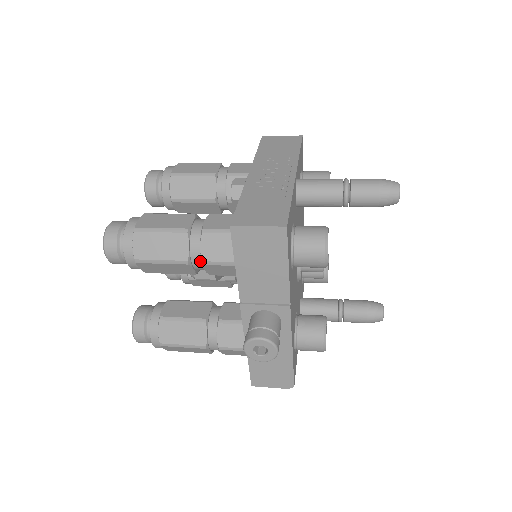
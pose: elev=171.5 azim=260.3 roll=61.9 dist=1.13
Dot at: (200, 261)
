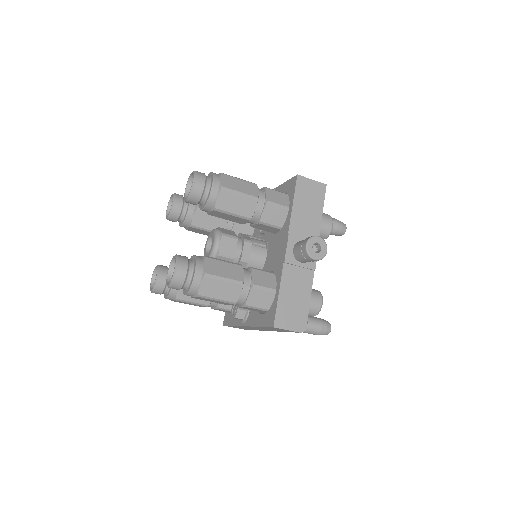
Dot at: (263, 203)
